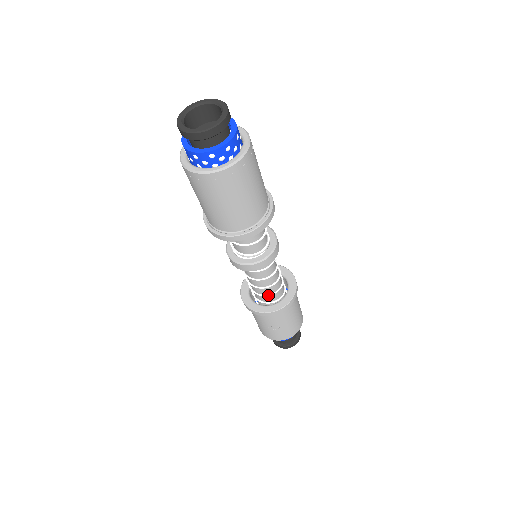
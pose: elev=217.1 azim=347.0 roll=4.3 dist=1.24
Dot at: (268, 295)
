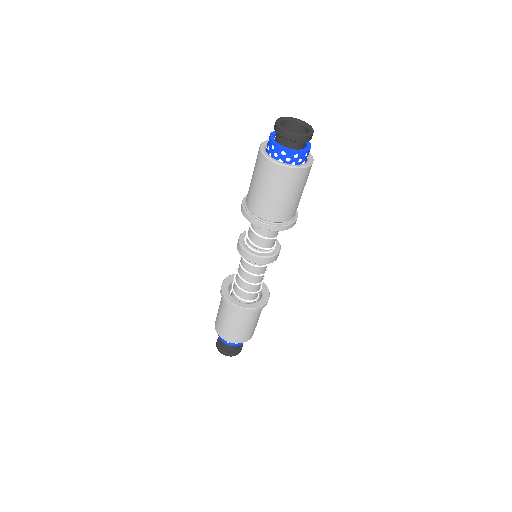
Dot at: (259, 291)
